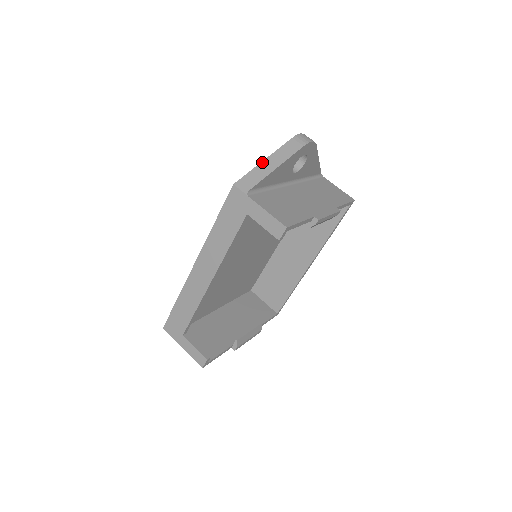
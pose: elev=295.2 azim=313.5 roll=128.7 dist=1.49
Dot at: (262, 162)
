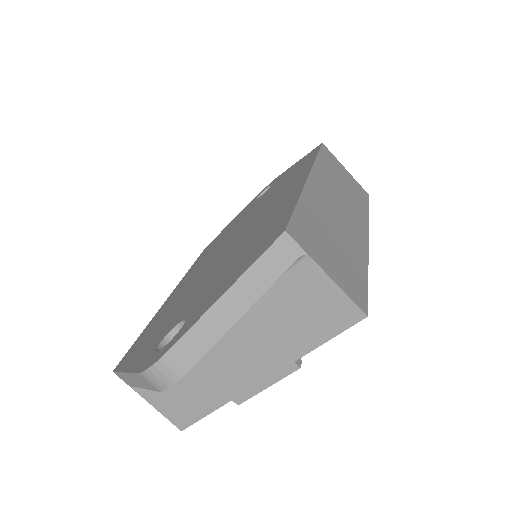
Dot at: (123, 373)
